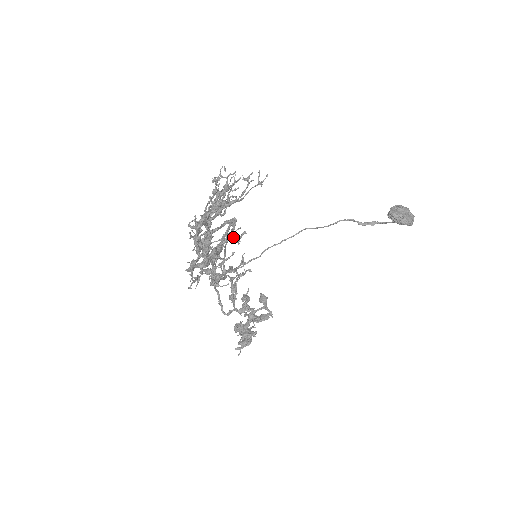
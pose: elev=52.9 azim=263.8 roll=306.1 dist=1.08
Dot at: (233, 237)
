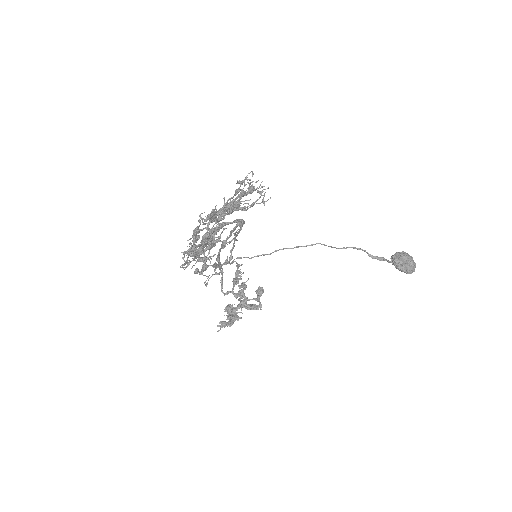
Dot at: (224, 240)
